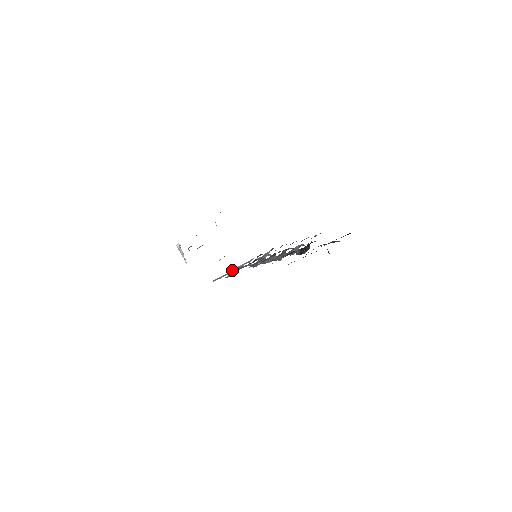
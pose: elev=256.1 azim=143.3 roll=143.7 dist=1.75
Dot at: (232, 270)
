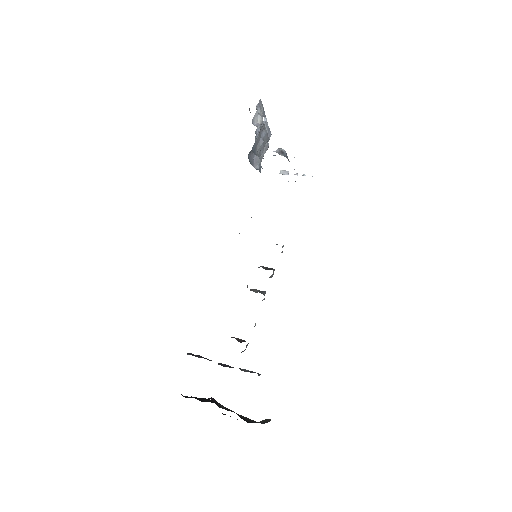
Dot at: occluded
